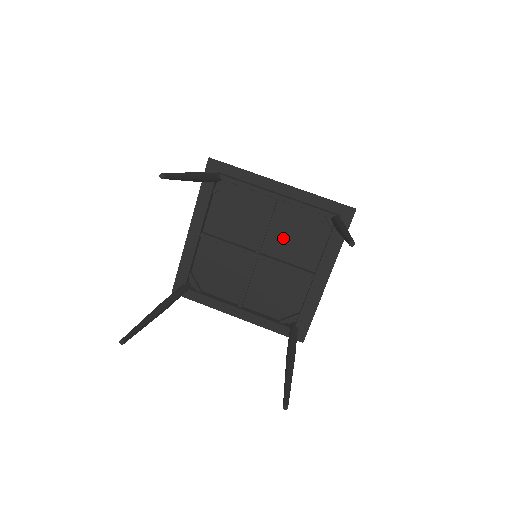
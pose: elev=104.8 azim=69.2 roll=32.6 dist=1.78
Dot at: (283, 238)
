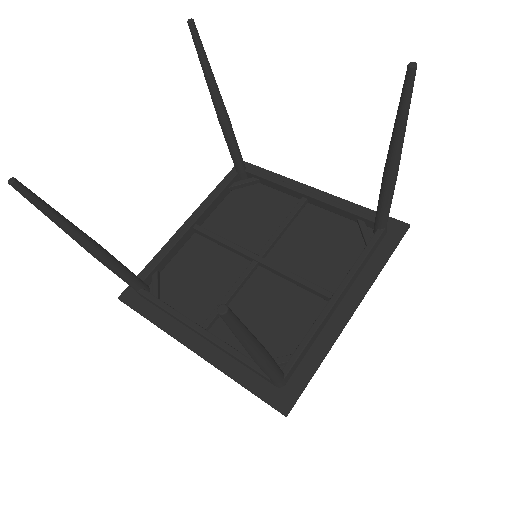
Dot at: (300, 248)
